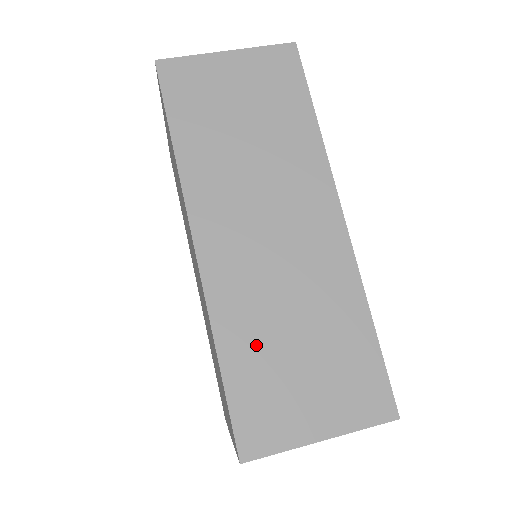
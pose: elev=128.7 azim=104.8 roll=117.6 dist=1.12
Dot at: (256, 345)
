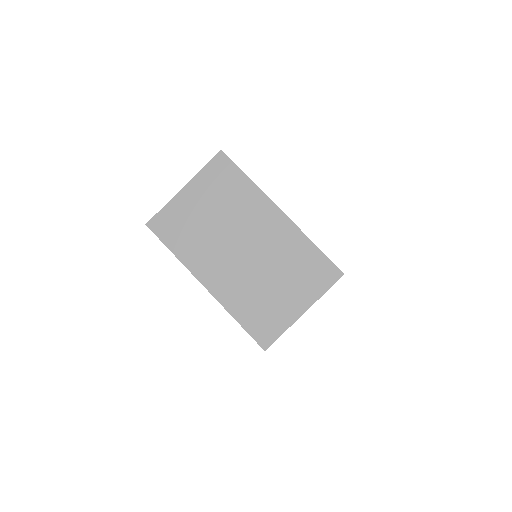
Dot at: occluded
